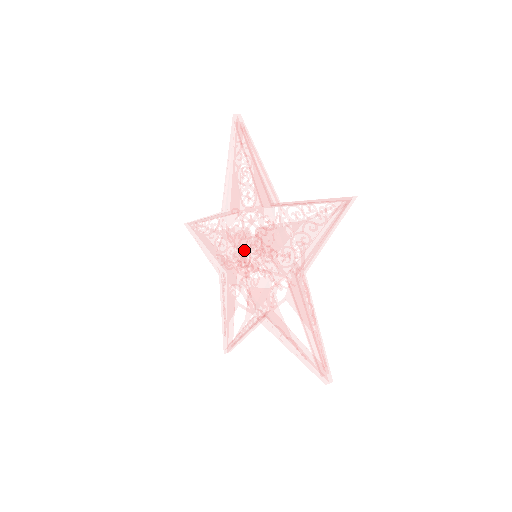
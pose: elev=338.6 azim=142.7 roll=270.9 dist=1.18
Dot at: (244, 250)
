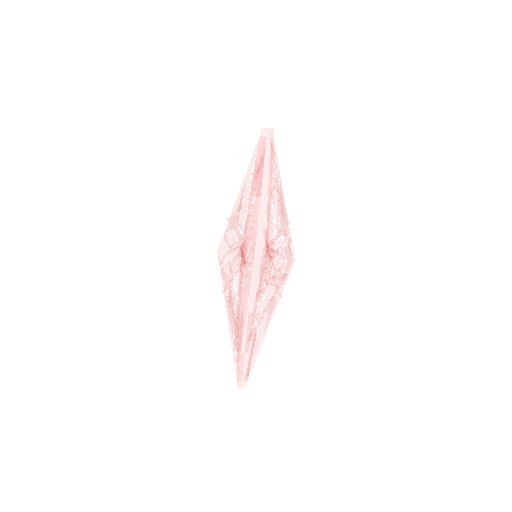
Dot at: (225, 231)
